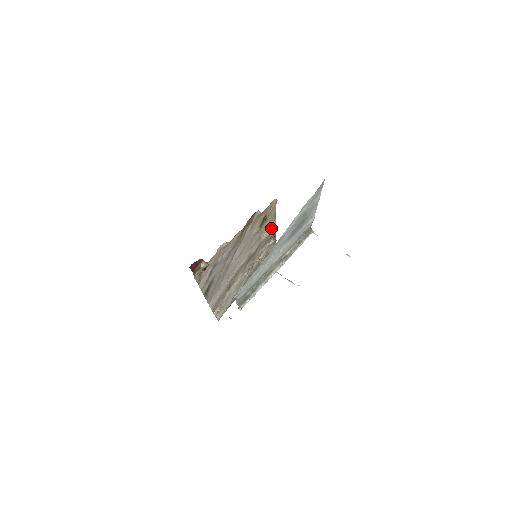
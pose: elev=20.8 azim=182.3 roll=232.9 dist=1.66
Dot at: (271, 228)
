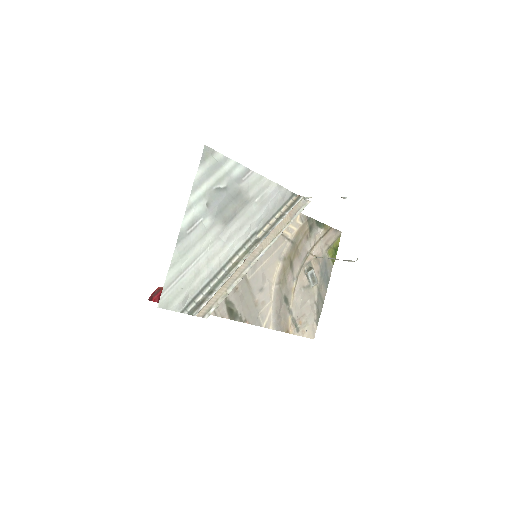
Dot at: (296, 219)
